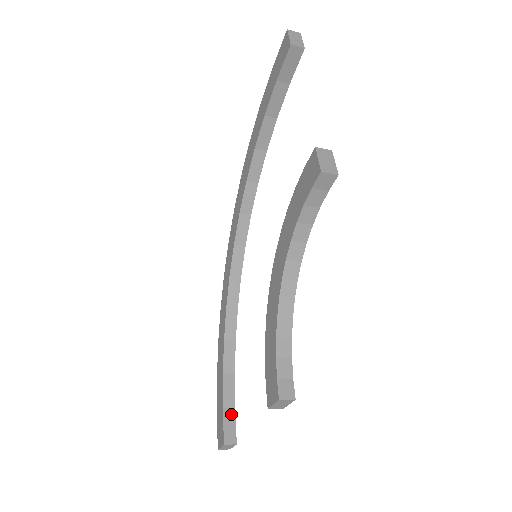
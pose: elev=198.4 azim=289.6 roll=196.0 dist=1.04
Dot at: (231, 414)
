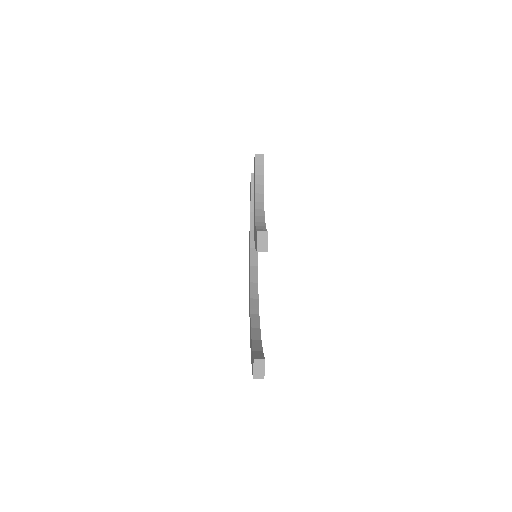
Dot at: (260, 352)
